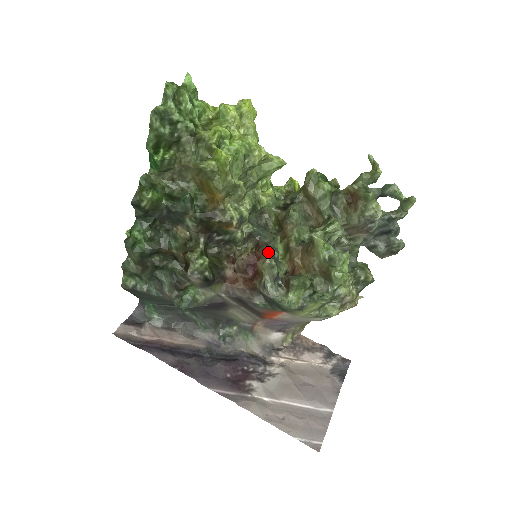
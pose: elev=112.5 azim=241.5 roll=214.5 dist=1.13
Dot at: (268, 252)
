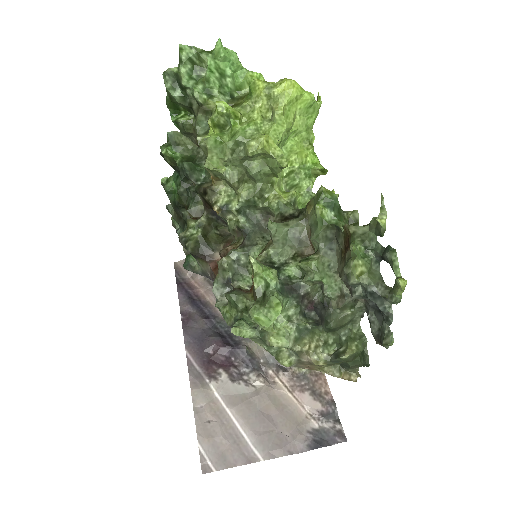
Dot at: (233, 253)
